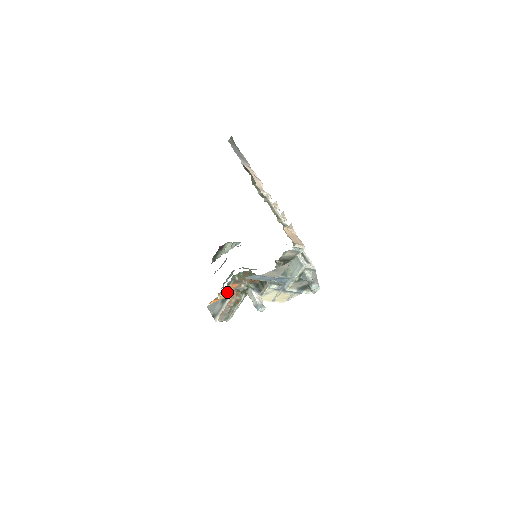
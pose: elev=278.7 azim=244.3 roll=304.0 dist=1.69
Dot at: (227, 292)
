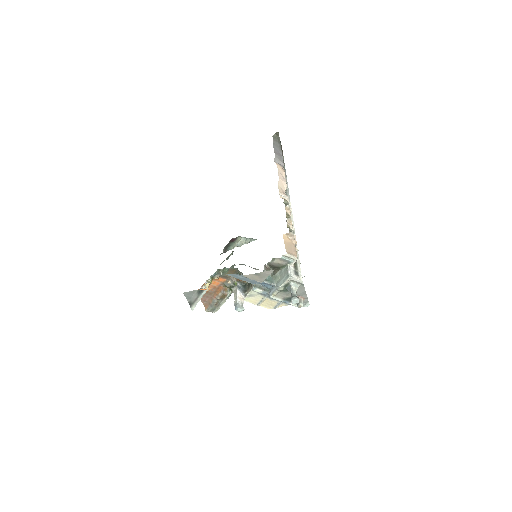
Dot at: (214, 284)
